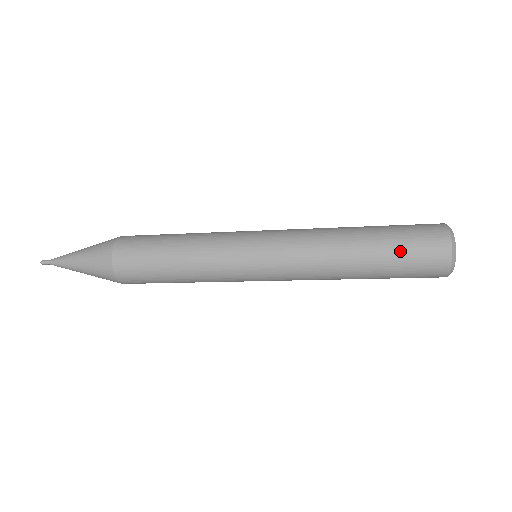
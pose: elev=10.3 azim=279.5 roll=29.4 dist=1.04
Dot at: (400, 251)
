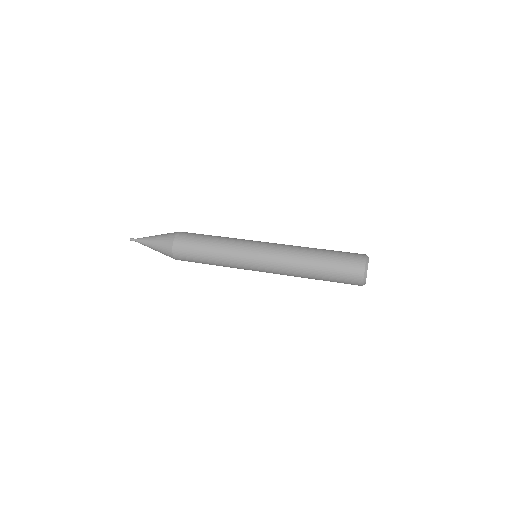
Dot at: occluded
